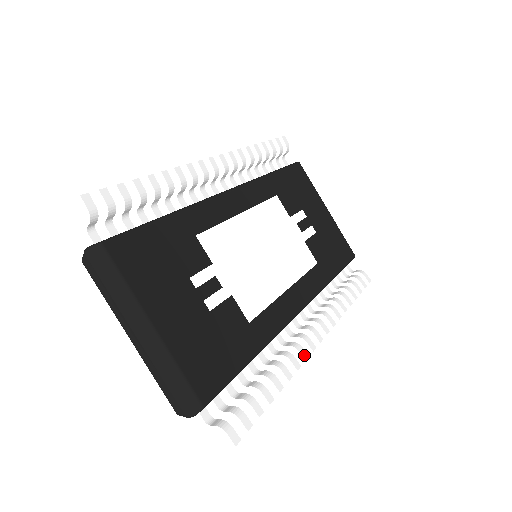
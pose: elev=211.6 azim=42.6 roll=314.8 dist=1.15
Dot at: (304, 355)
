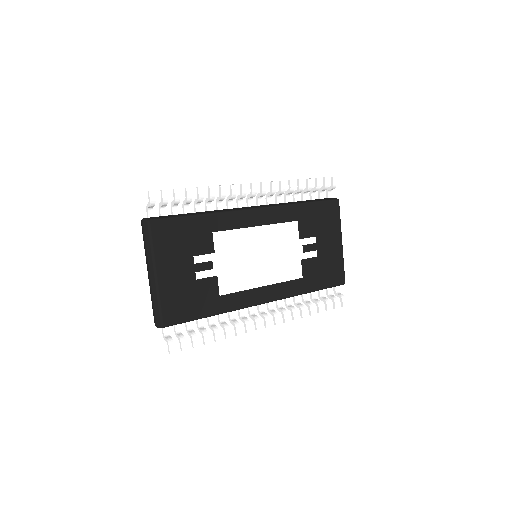
Dot at: (248, 329)
